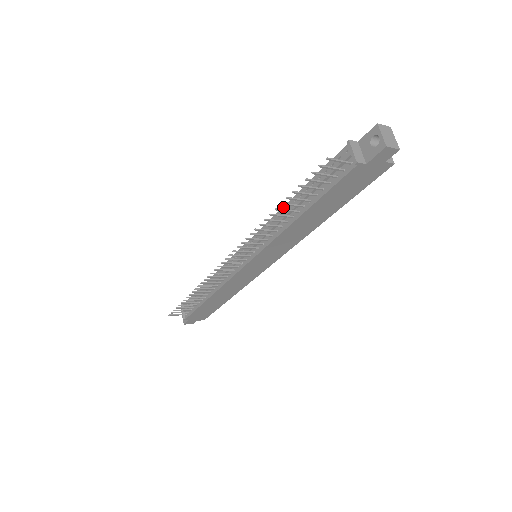
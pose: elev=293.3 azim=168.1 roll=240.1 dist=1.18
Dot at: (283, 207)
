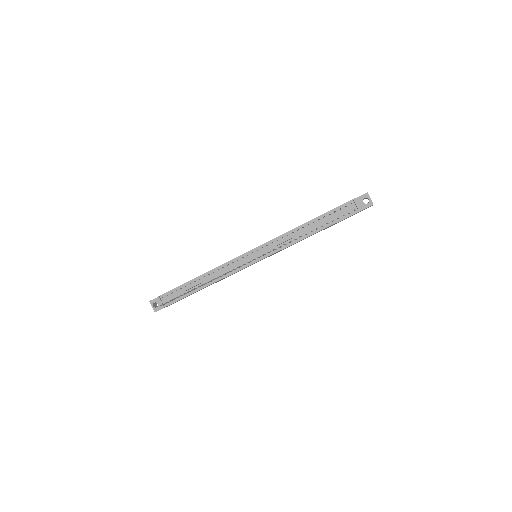
Dot at: (297, 228)
